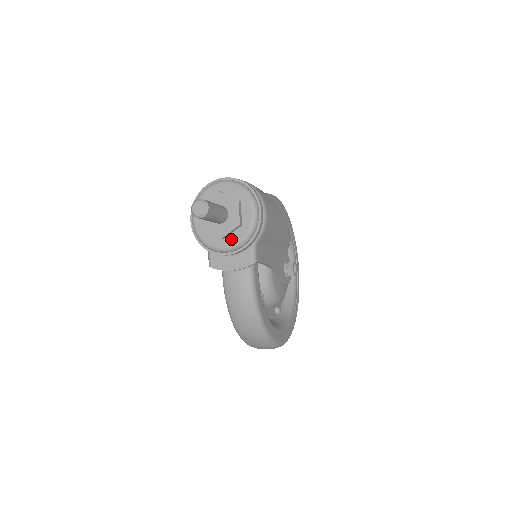
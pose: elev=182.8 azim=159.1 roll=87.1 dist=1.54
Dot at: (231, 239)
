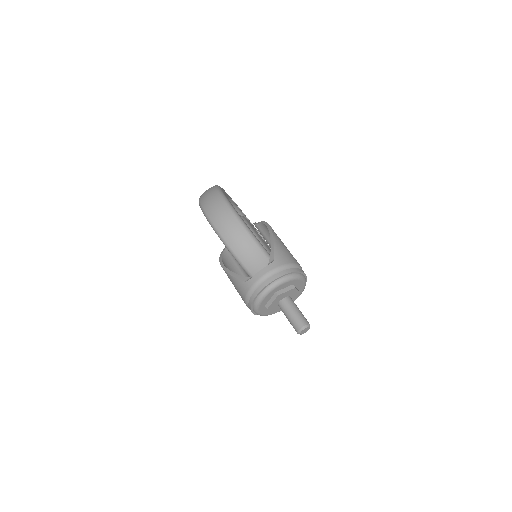
Dot at: occluded
